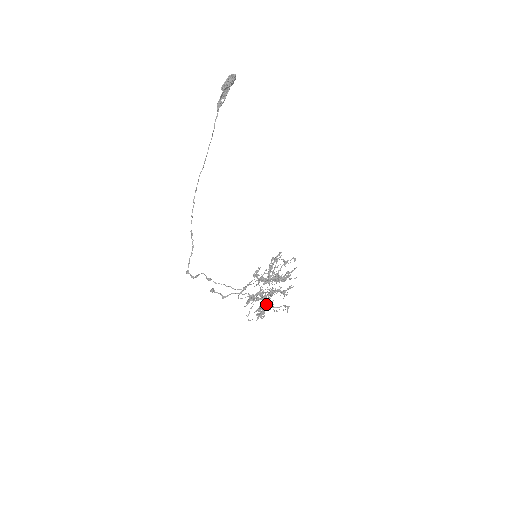
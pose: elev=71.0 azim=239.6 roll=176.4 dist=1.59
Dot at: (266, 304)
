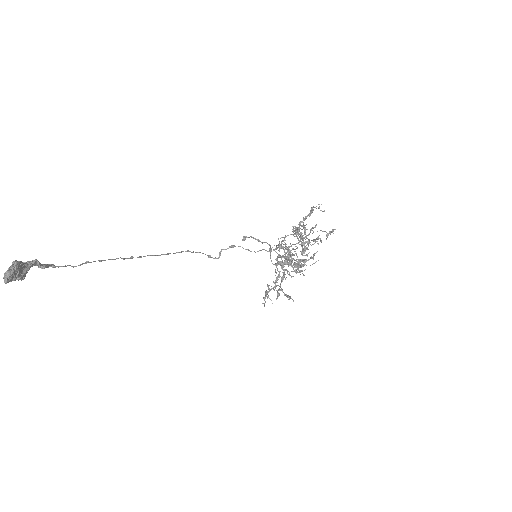
Dot at: occluded
